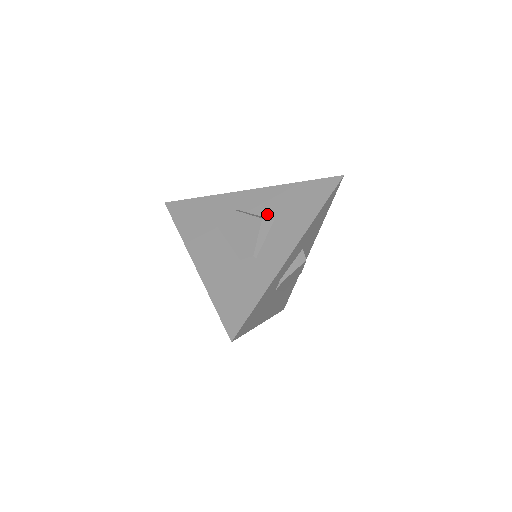
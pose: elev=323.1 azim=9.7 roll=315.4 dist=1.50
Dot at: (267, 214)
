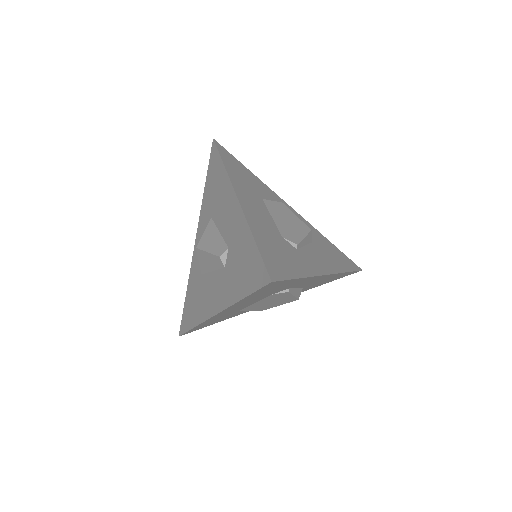
Dot at: occluded
